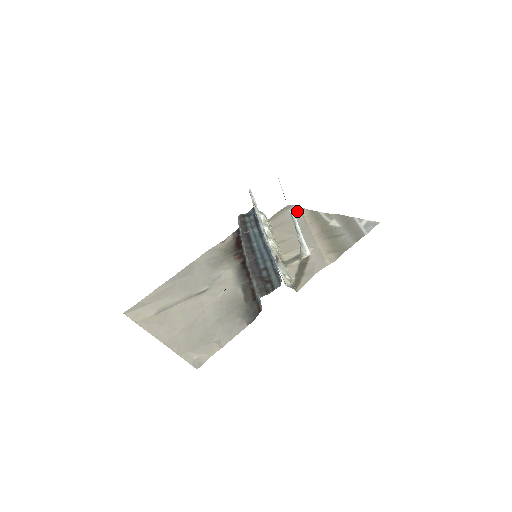
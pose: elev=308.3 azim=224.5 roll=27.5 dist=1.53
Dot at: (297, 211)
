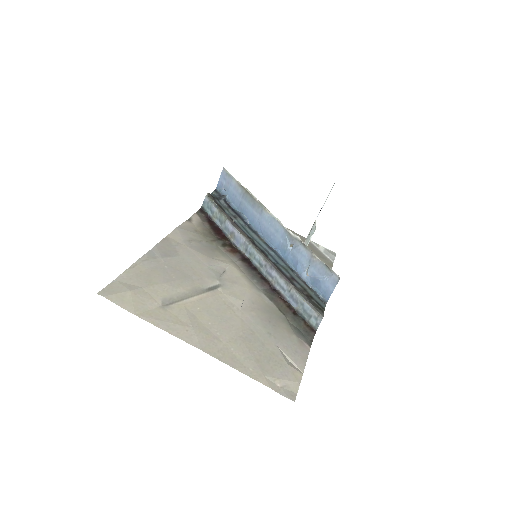
Dot at: occluded
